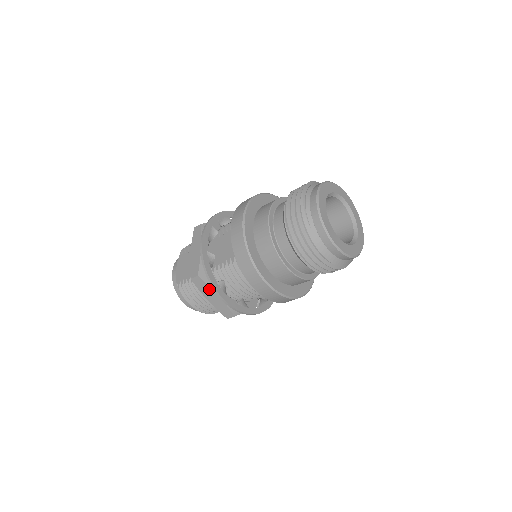
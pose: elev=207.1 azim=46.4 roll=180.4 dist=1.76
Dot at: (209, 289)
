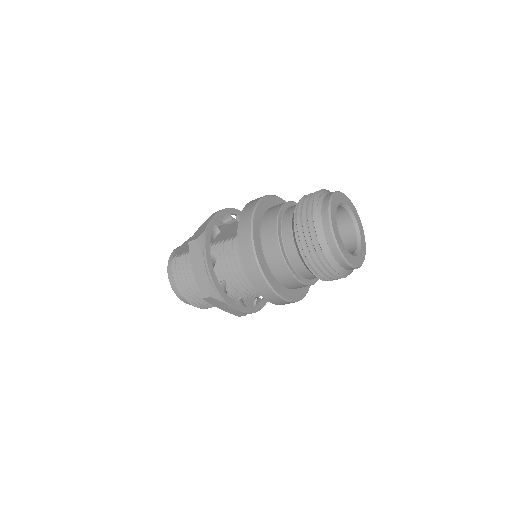
Dot at: (200, 257)
